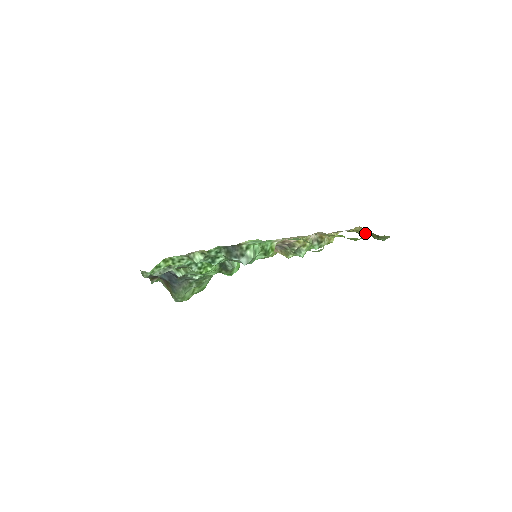
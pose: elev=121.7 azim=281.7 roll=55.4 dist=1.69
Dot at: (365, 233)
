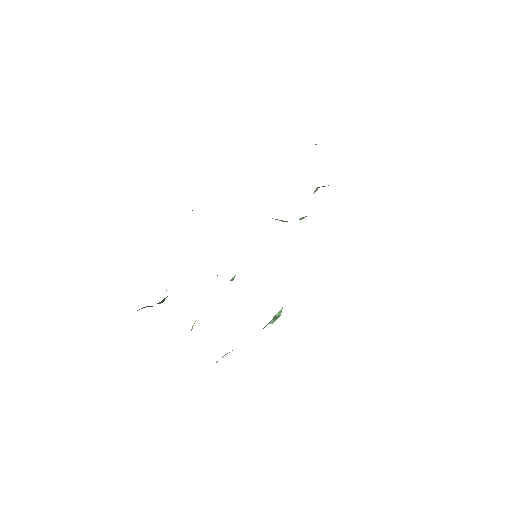
Dot at: occluded
